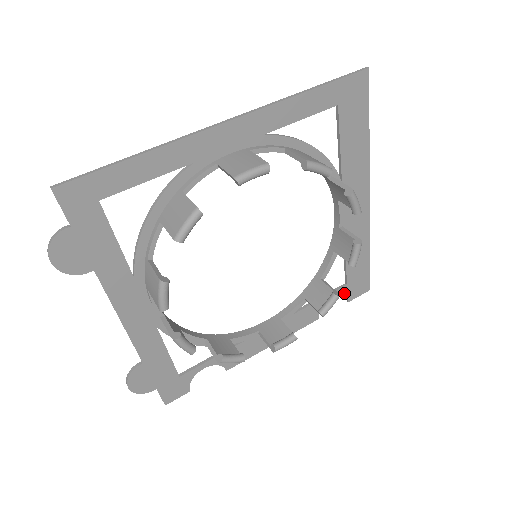
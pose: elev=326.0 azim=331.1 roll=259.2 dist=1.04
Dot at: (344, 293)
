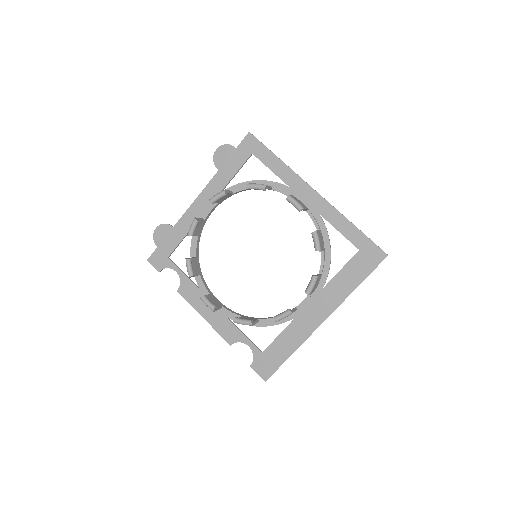
Dot at: (255, 355)
